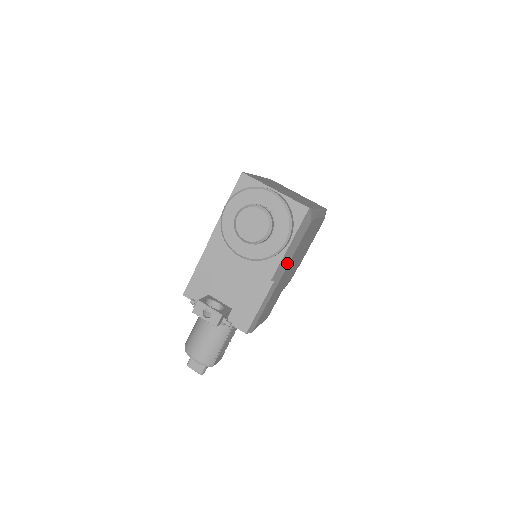
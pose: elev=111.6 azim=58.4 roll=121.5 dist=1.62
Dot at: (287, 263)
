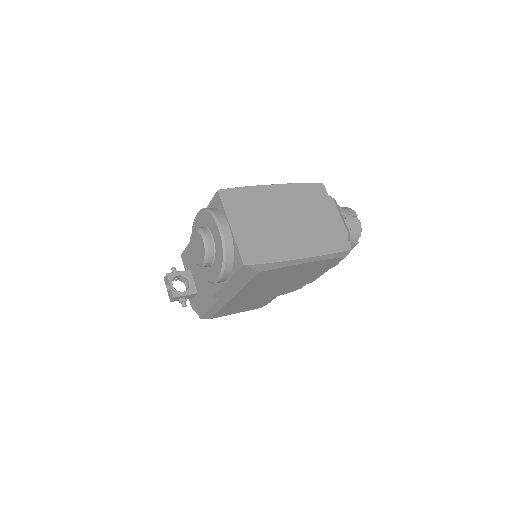
Dot at: (235, 291)
